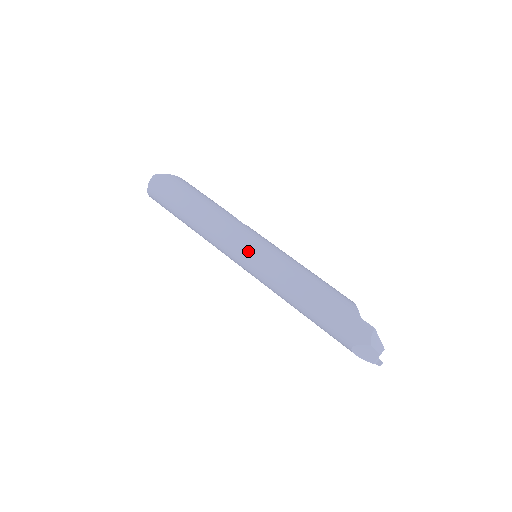
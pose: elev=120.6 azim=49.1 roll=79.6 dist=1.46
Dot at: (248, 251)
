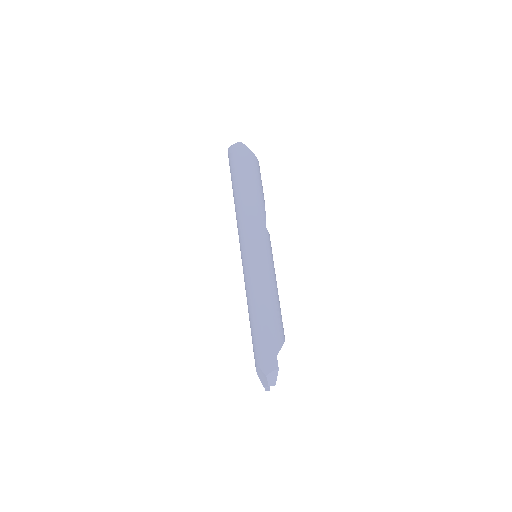
Dot at: (251, 250)
